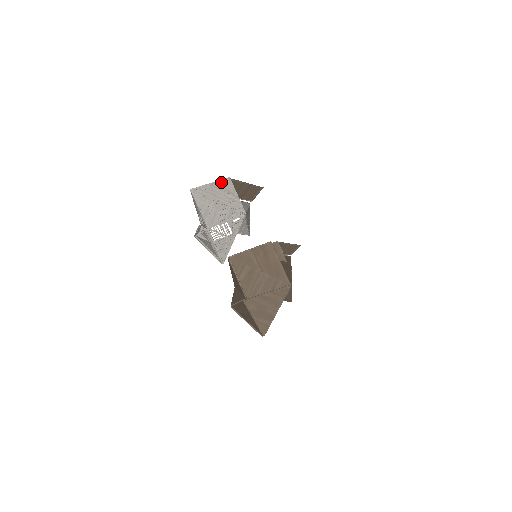
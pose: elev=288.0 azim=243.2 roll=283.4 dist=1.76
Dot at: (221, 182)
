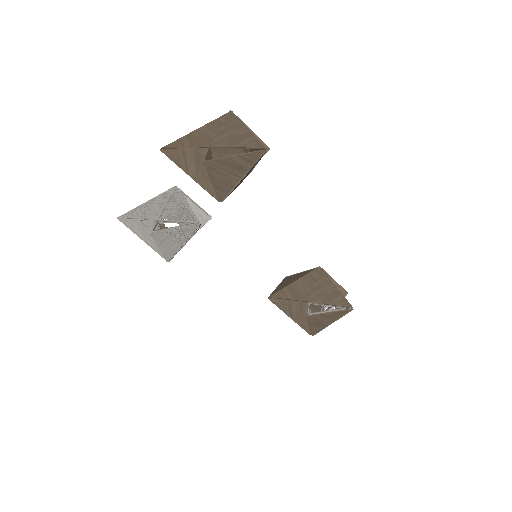
Dot at: occluded
